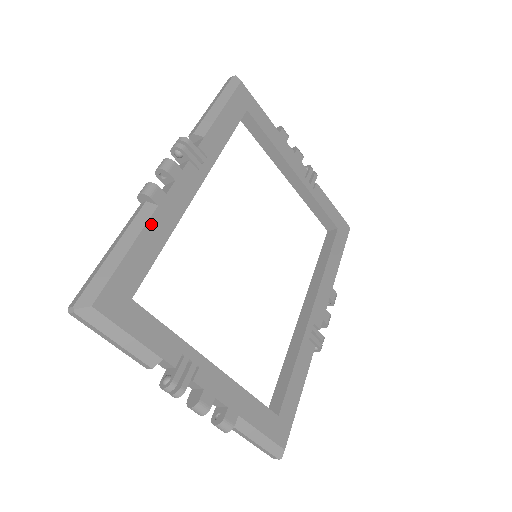
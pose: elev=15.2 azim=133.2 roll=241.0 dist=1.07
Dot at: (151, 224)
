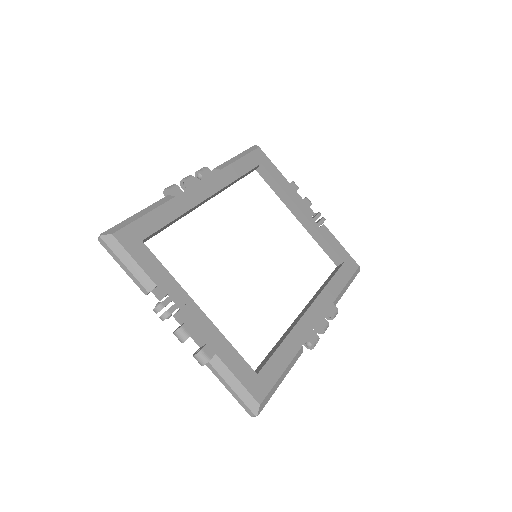
Dot at: (167, 205)
